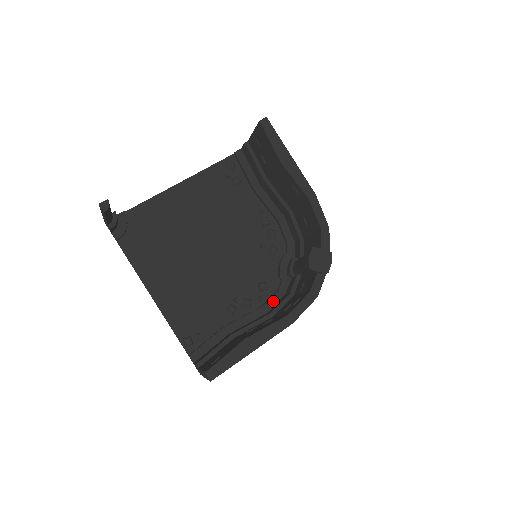
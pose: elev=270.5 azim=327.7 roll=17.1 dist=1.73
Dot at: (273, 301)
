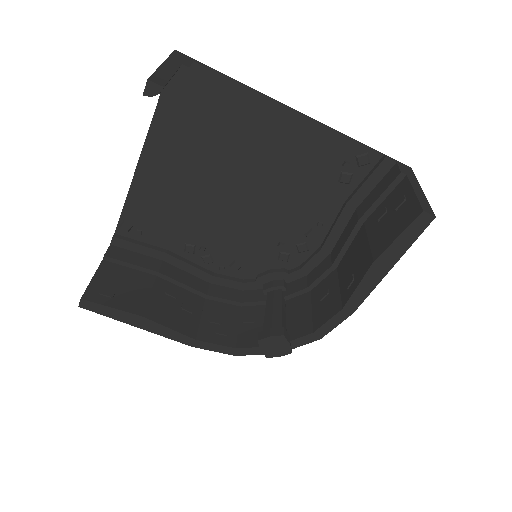
Dot at: (227, 283)
